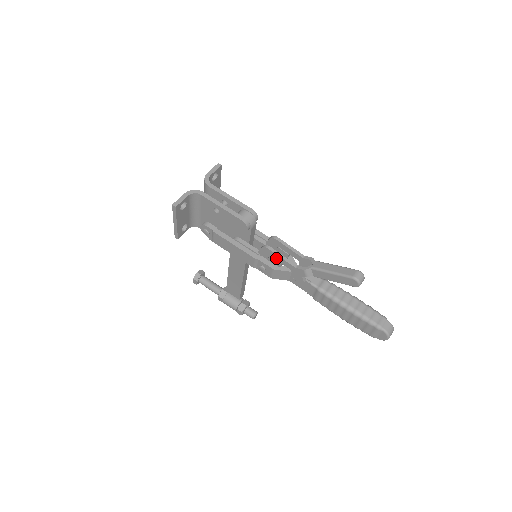
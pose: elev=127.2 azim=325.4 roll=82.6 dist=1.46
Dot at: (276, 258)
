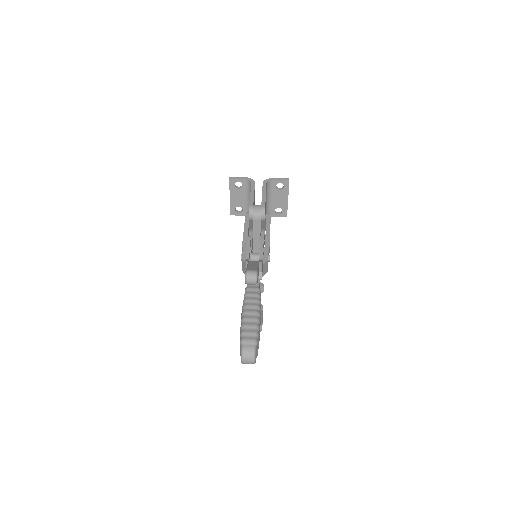
Dot at: occluded
